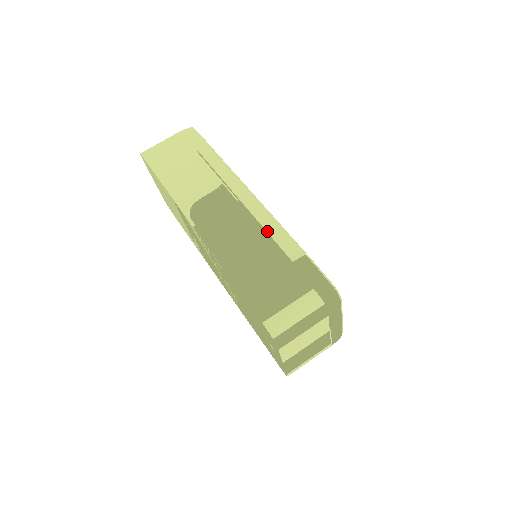
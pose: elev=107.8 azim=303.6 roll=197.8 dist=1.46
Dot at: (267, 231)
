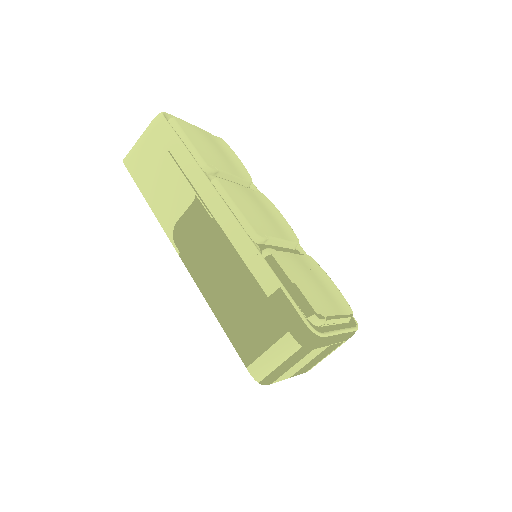
Dot at: (242, 258)
